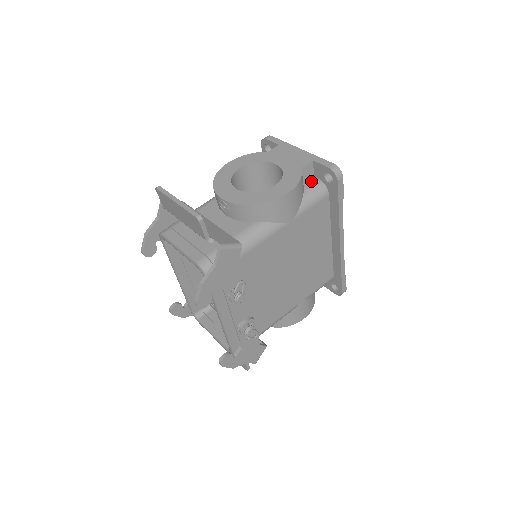
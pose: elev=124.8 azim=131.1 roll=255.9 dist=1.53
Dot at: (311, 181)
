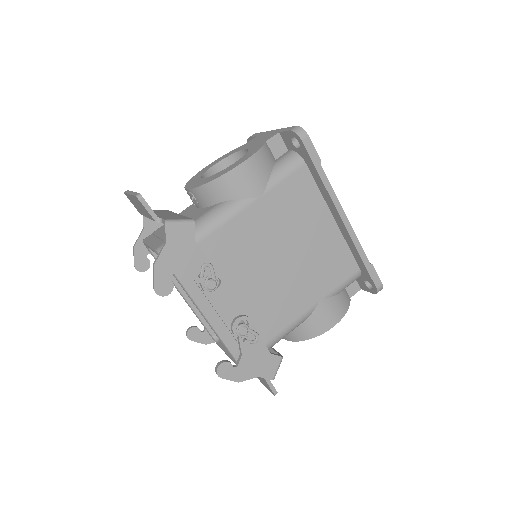
Dot at: (284, 155)
